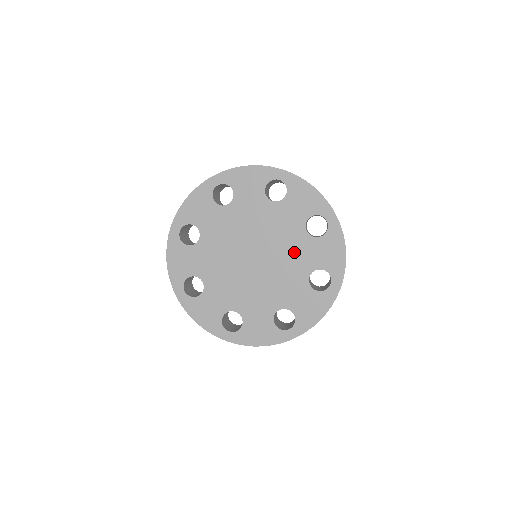
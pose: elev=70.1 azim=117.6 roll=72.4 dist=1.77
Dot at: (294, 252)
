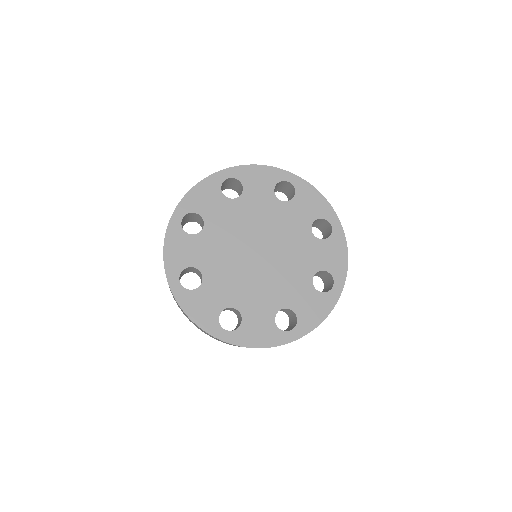
Dot at: (299, 251)
